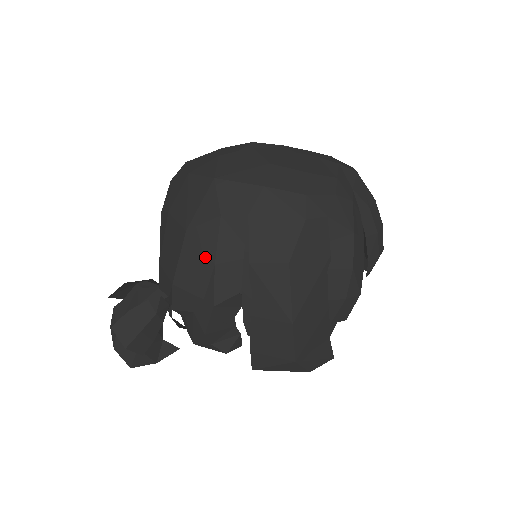
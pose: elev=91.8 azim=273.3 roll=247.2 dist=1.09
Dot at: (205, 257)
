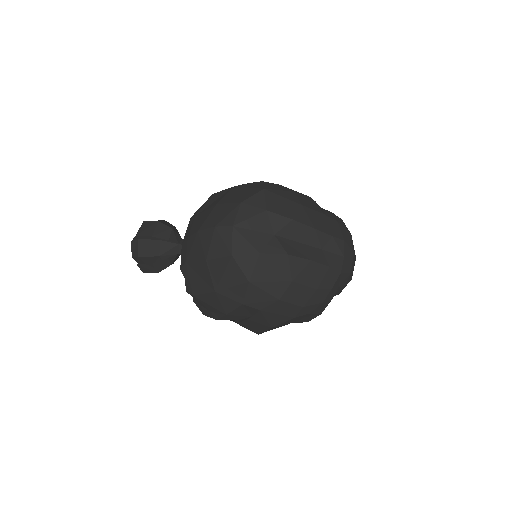
Dot at: (222, 308)
